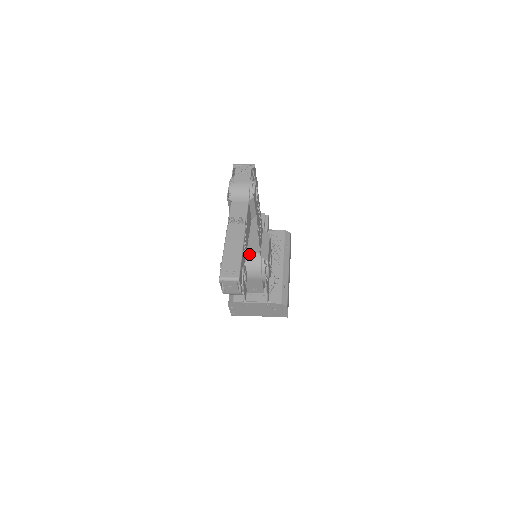
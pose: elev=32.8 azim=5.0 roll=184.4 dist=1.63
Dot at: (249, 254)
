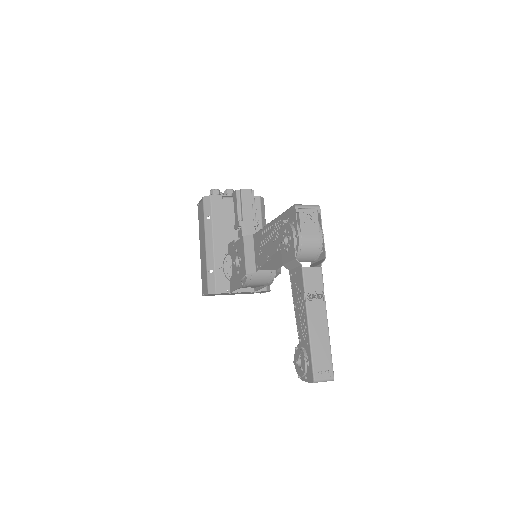
Dot at: occluded
